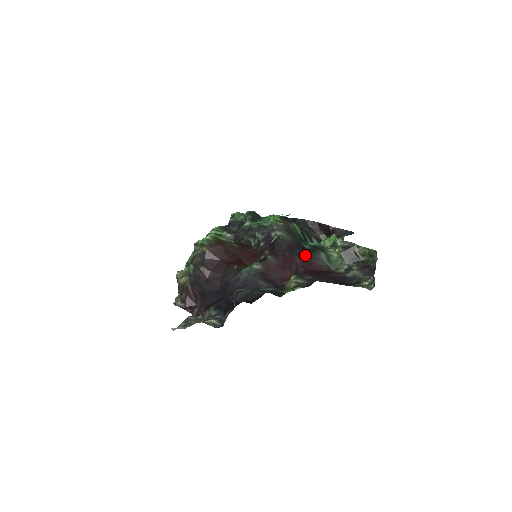
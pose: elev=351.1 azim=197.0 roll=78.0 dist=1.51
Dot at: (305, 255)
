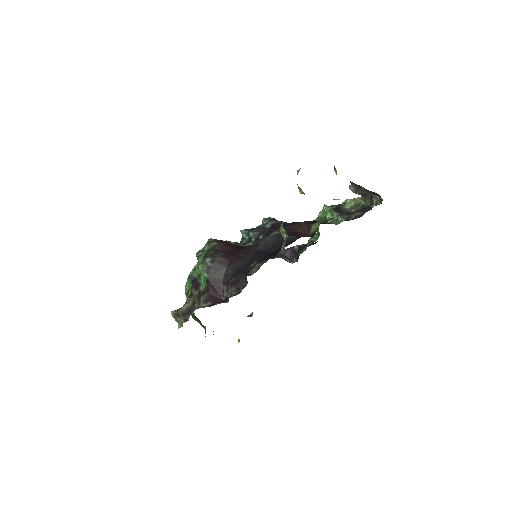
Dot at: (308, 221)
